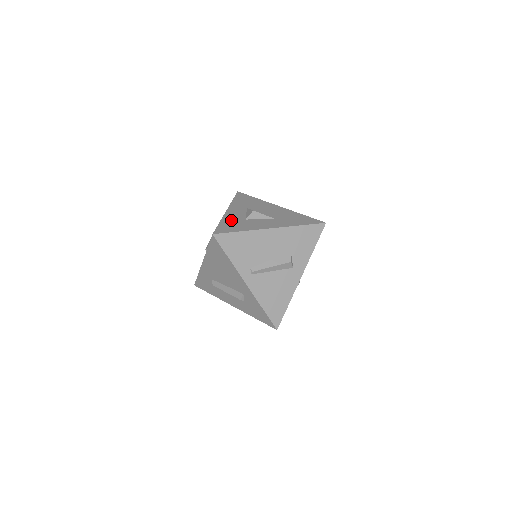
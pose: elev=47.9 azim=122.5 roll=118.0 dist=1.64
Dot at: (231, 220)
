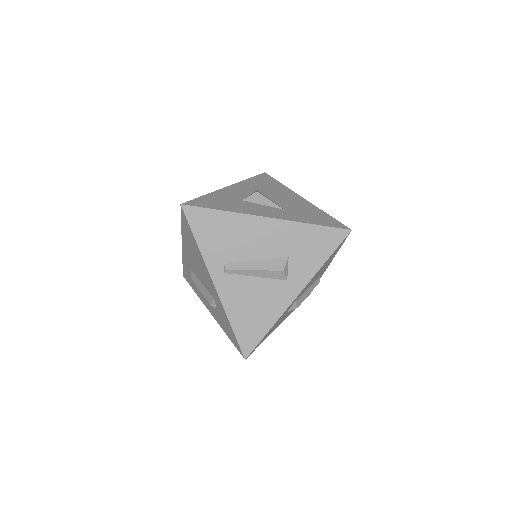
Dot at: (222, 196)
